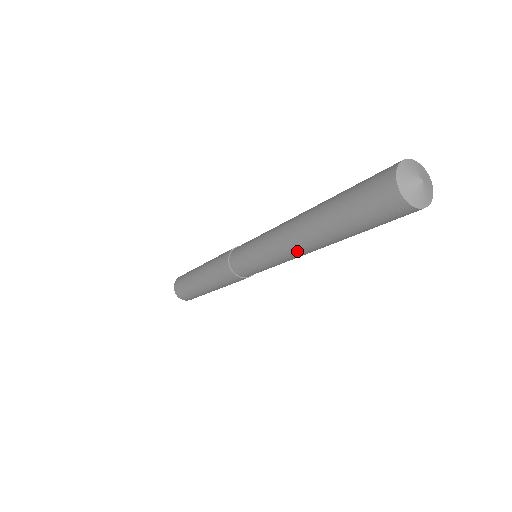
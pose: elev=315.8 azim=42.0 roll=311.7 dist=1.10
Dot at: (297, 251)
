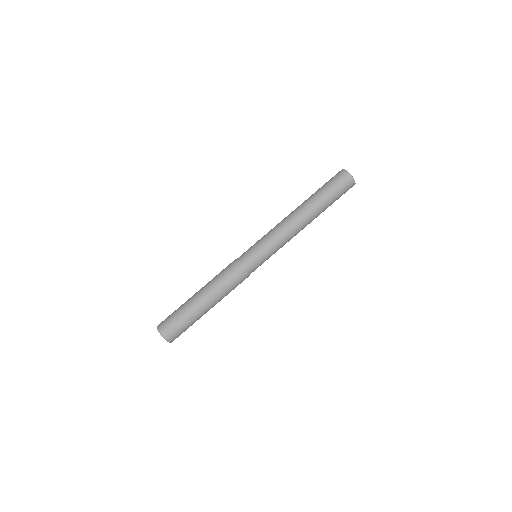
Dot at: (297, 226)
